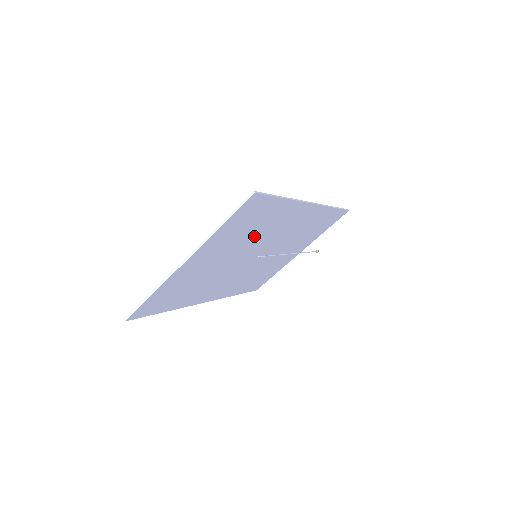
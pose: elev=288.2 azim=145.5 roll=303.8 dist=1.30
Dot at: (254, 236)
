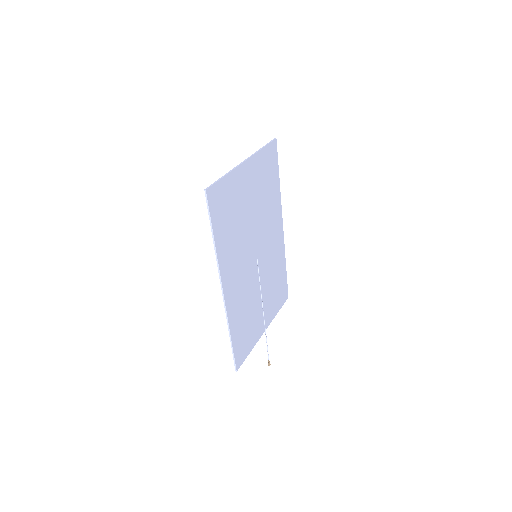
Dot at: (264, 207)
